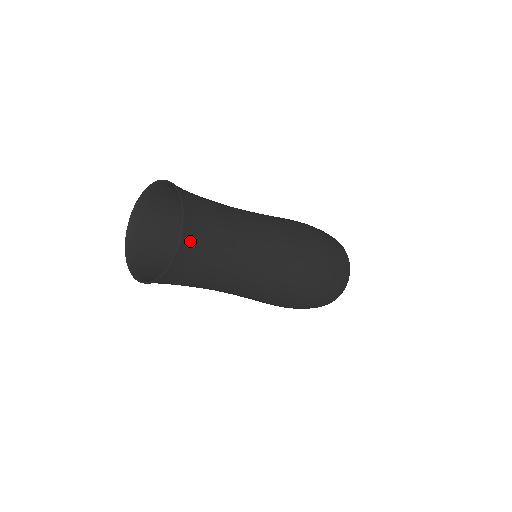
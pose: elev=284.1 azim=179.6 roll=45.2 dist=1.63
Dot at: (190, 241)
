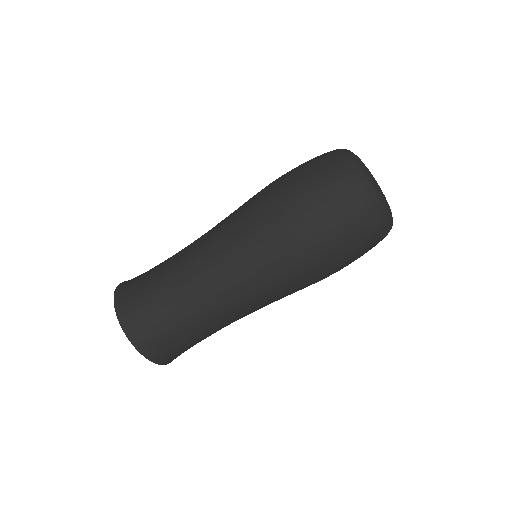
Dot at: (166, 357)
